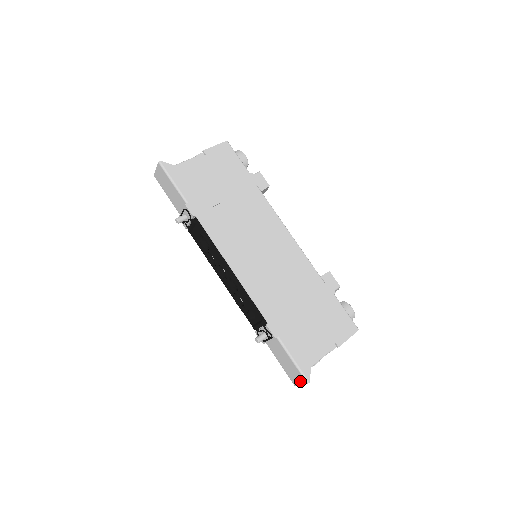
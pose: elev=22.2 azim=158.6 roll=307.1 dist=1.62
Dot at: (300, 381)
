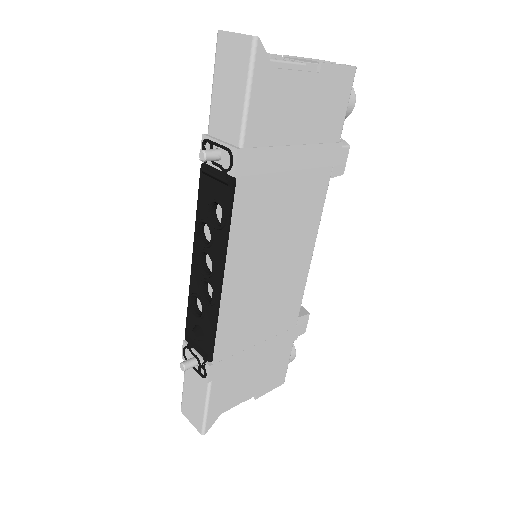
Dot at: (194, 422)
